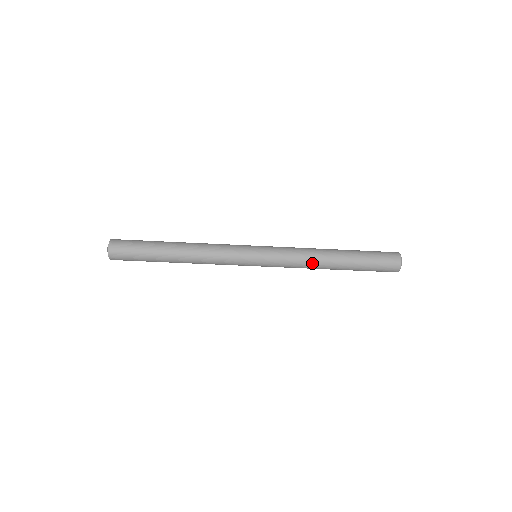
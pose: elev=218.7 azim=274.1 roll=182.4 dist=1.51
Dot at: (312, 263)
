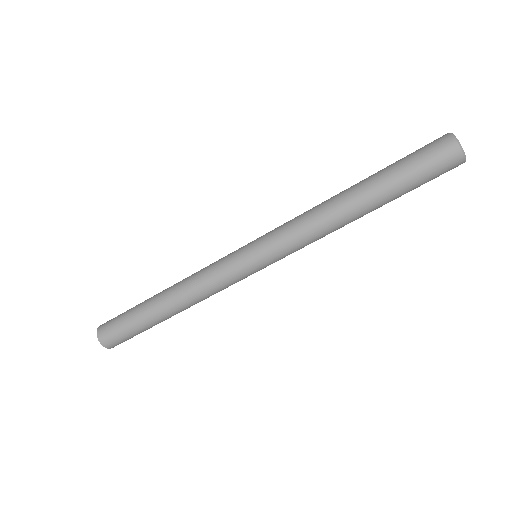
Dot at: (323, 218)
